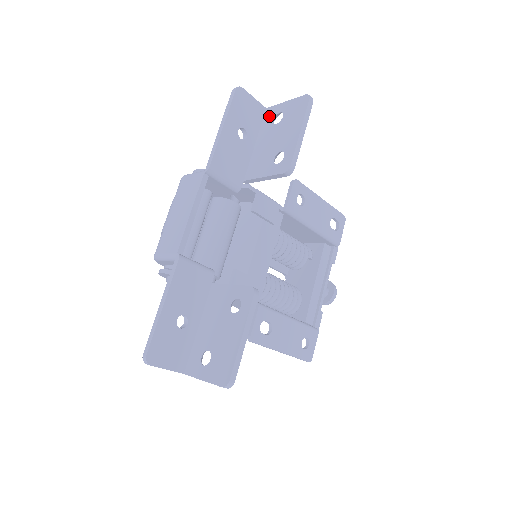
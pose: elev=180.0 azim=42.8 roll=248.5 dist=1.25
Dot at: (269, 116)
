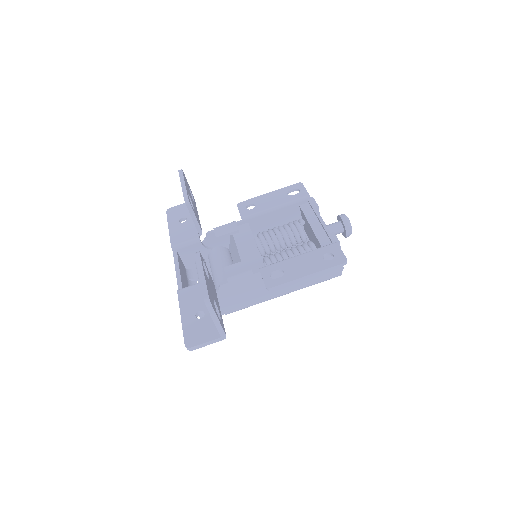
Dot at: occluded
